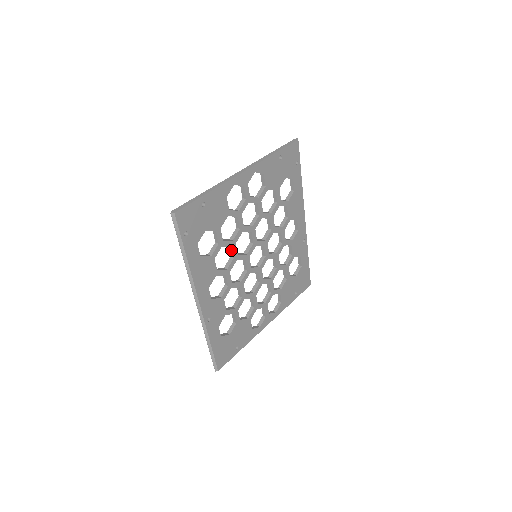
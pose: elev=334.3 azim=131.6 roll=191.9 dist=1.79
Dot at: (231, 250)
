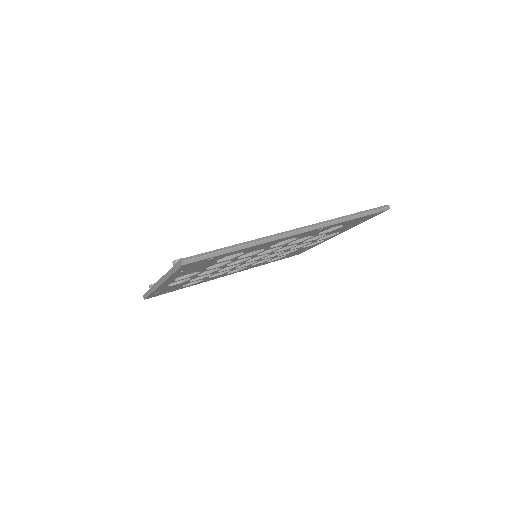
Dot at: occluded
